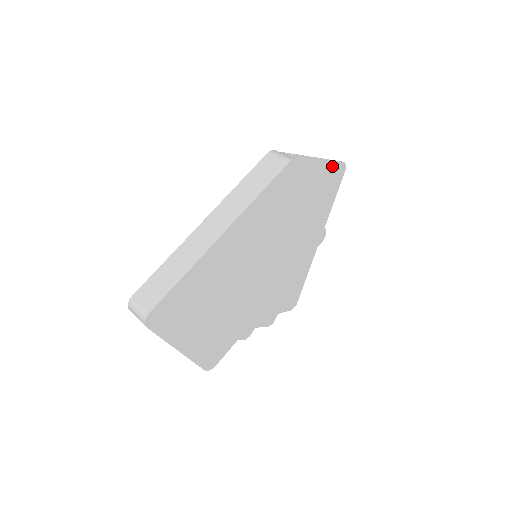
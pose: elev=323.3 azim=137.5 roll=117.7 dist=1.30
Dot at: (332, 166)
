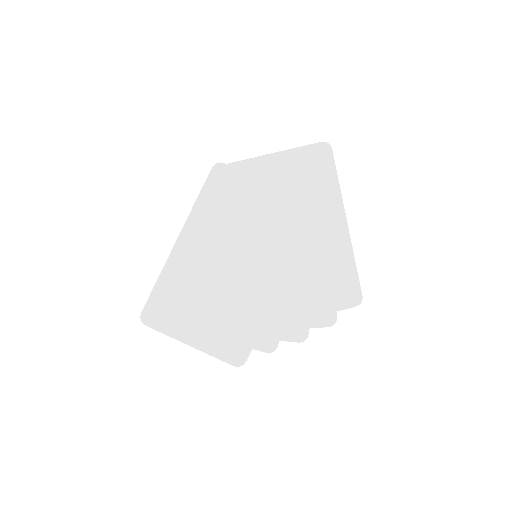
Dot at: (307, 151)
